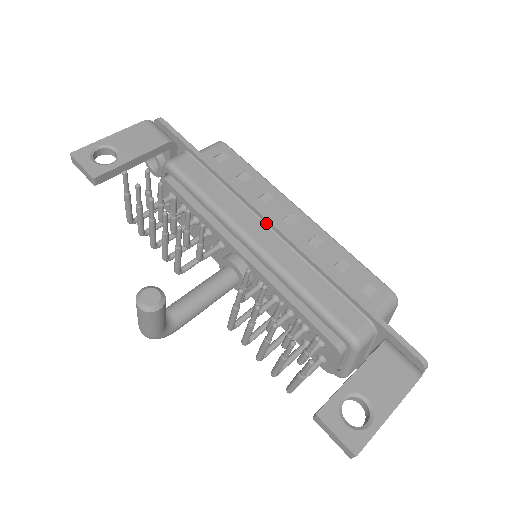
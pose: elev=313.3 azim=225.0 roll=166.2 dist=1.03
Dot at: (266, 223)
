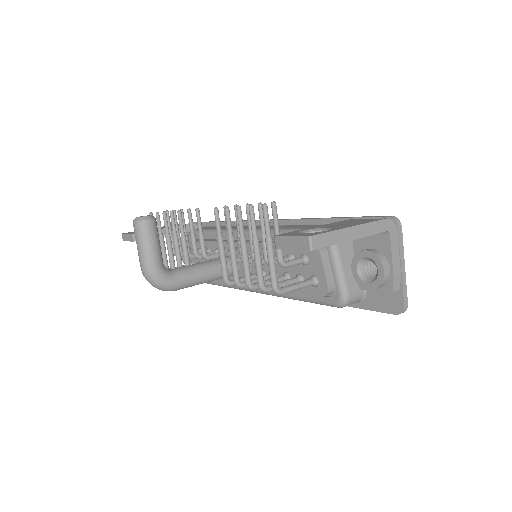
Dot at: (257, 225)
